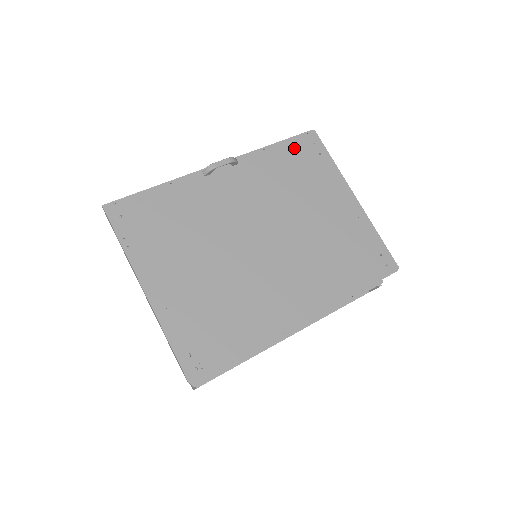
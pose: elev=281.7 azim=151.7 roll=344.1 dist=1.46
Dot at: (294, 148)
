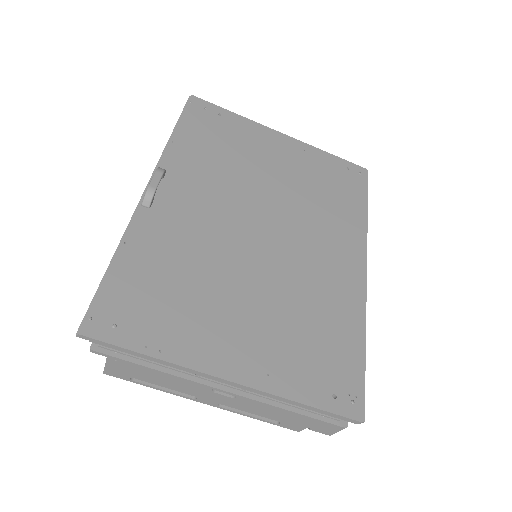
Dot at: (195, 123)
